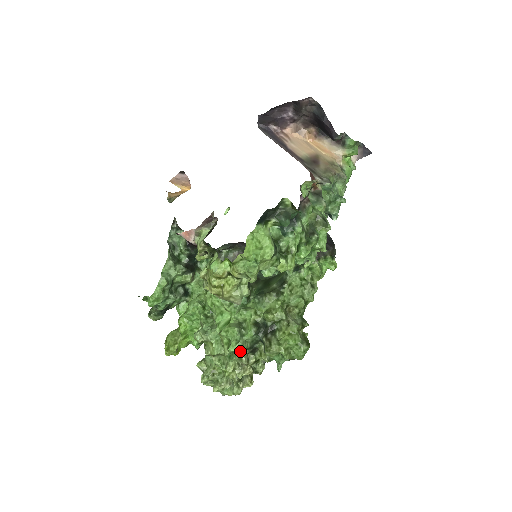
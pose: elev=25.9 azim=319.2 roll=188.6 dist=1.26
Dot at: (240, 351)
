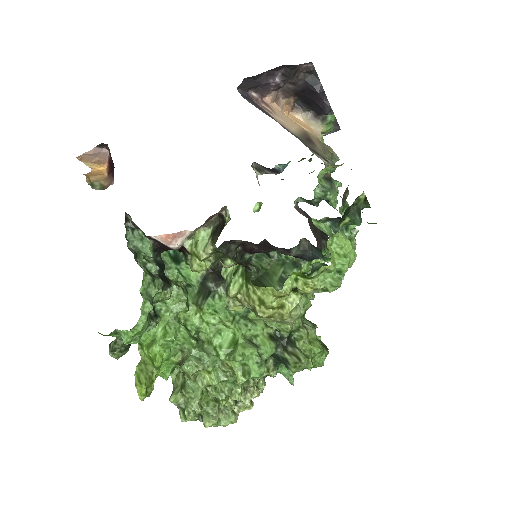
Dot at: (262, 375)
